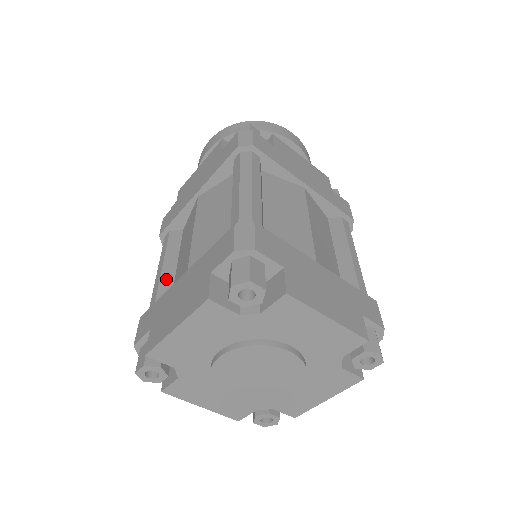
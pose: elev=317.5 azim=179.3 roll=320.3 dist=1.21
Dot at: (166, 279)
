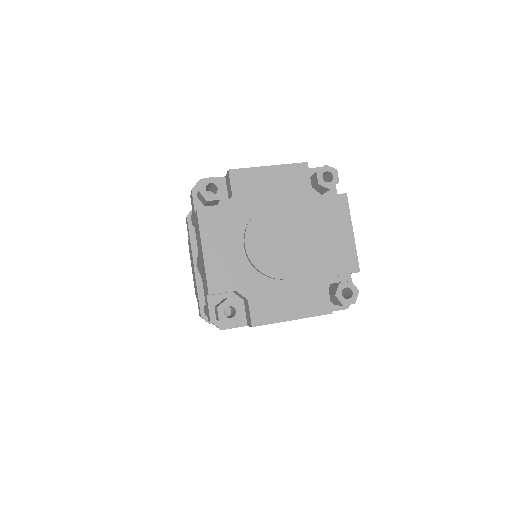
Dot at: occluded
